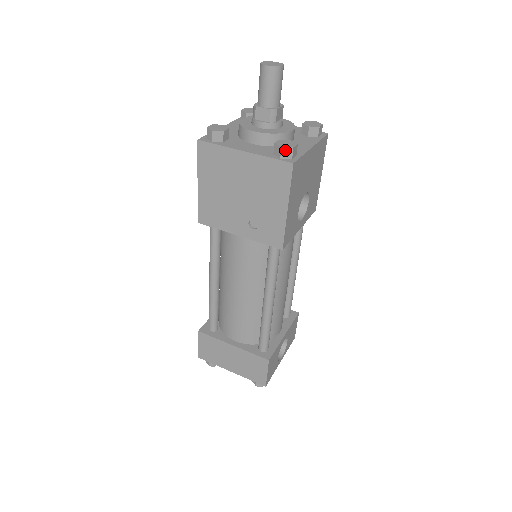
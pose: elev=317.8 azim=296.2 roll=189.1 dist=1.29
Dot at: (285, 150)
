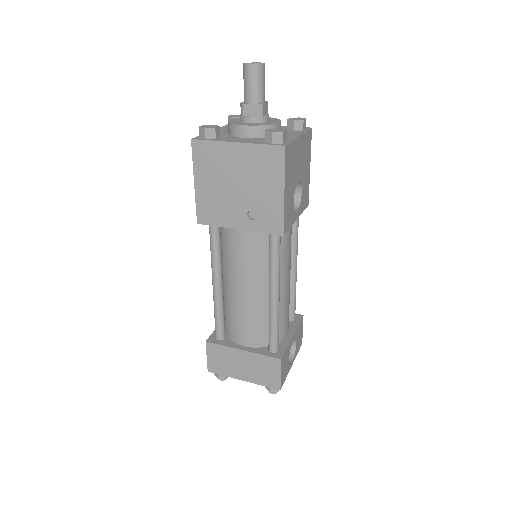
Dot at: (276, 135)
